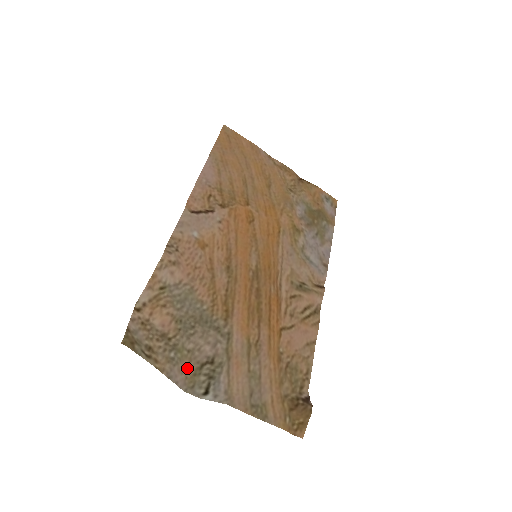
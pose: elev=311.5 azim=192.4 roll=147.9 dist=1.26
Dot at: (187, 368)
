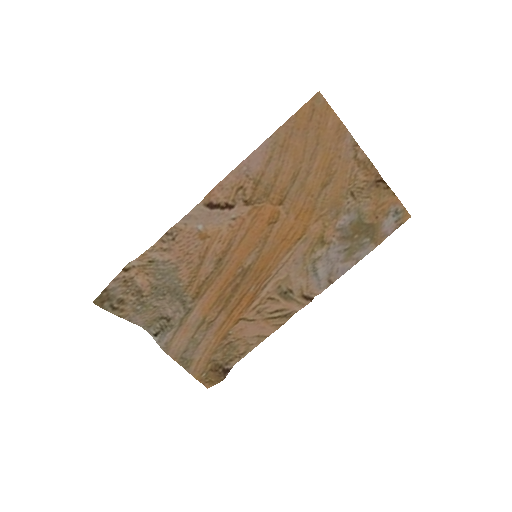
Dot at: (149, 316)
